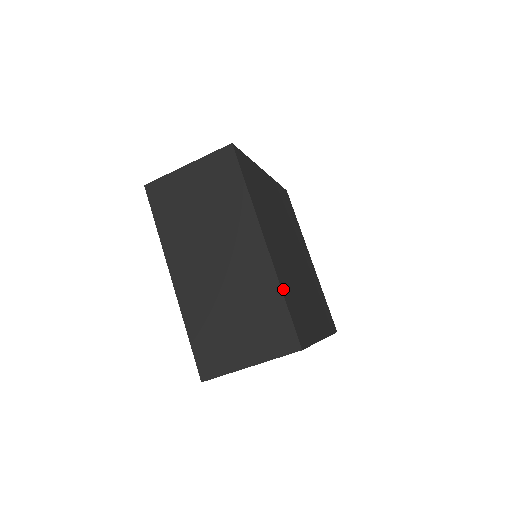
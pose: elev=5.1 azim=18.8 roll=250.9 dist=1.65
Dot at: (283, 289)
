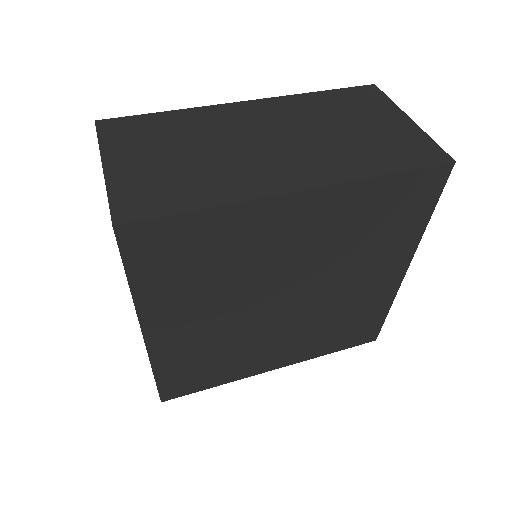
Dot at: (160, 367)
